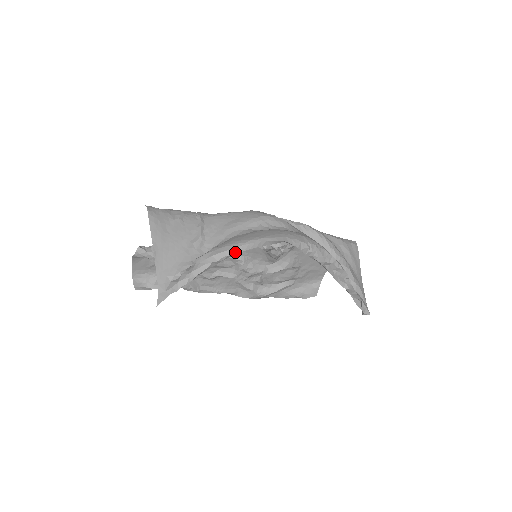
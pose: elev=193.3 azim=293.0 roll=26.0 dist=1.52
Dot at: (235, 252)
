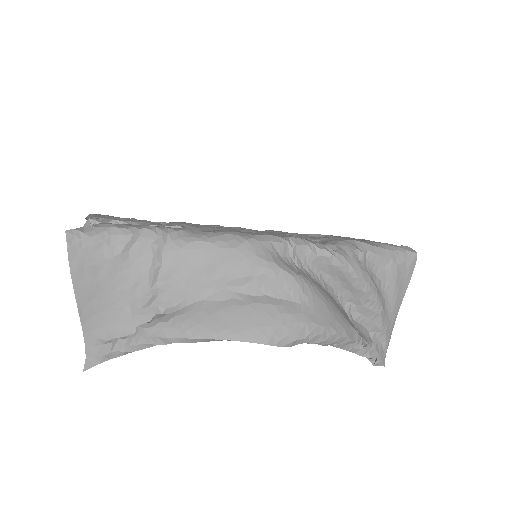
Dot at: (191, 341)
